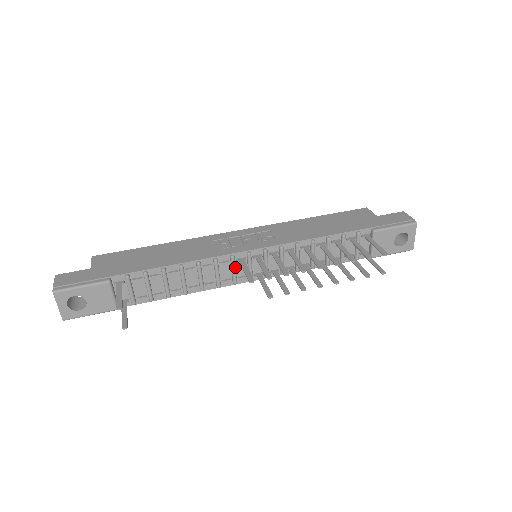
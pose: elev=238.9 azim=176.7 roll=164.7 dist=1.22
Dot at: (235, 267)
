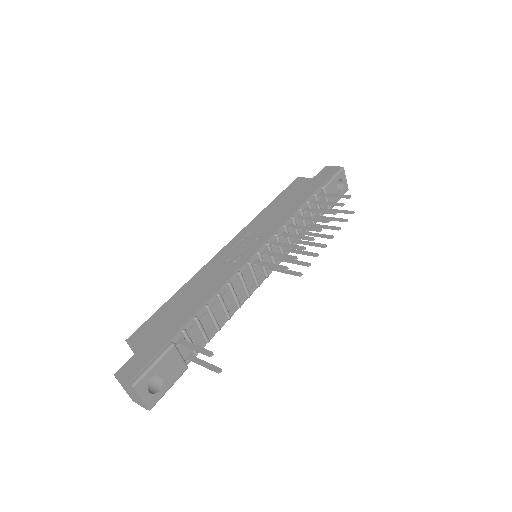
Dot at: (254, 271)
